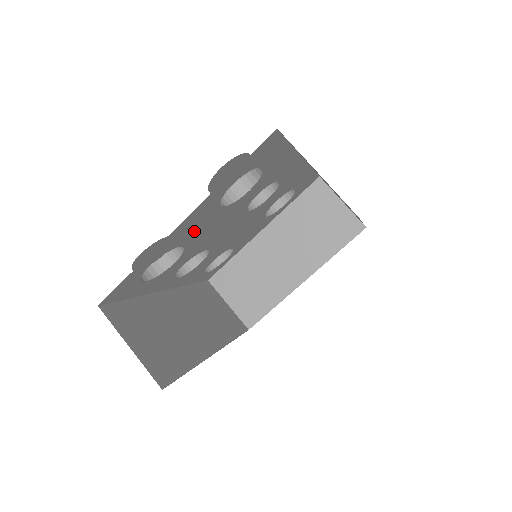
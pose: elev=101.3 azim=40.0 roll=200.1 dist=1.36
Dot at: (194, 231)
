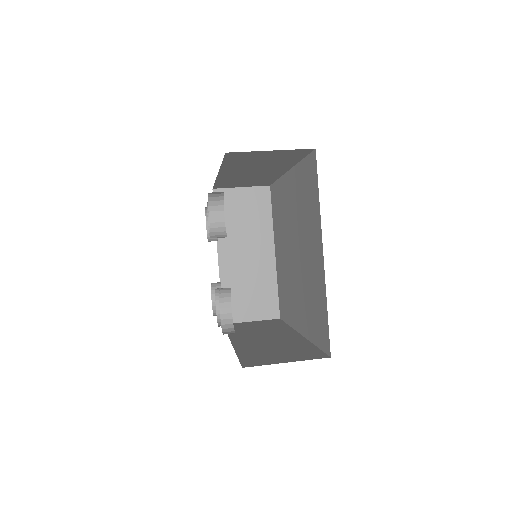
Dot at: occluded
